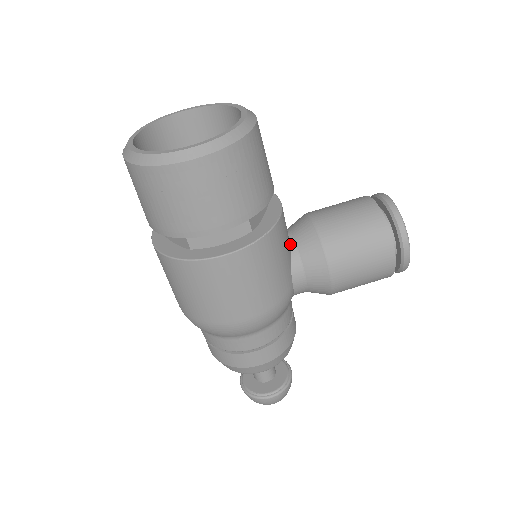
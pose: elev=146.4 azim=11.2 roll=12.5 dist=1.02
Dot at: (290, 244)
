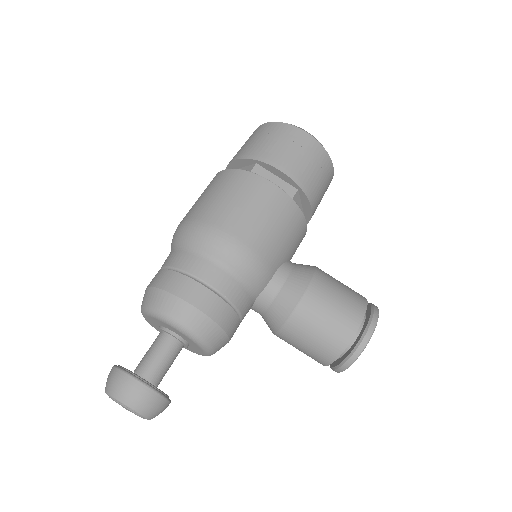
Dot at: (290, 261)
